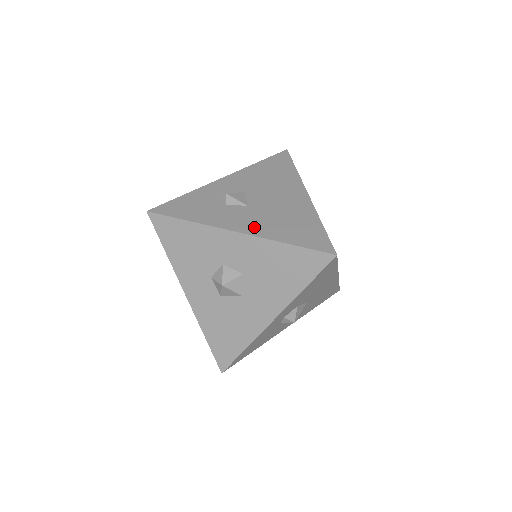
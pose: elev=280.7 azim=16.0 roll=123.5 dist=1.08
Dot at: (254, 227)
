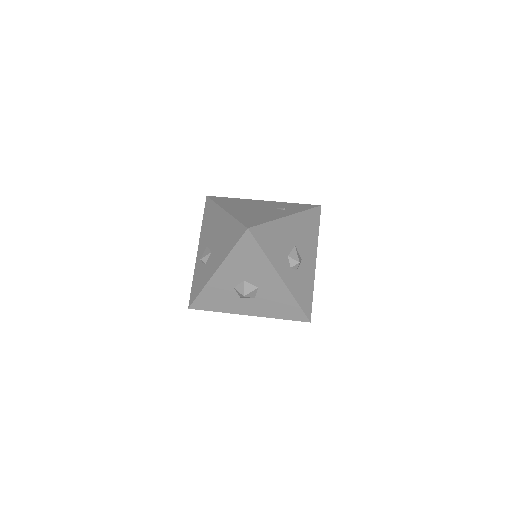
Dot at: (218, 260)
